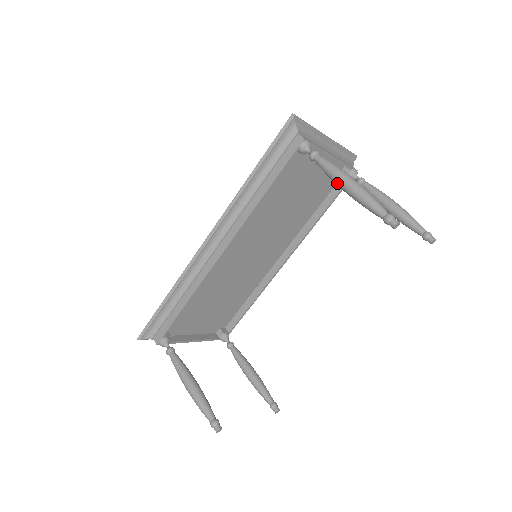
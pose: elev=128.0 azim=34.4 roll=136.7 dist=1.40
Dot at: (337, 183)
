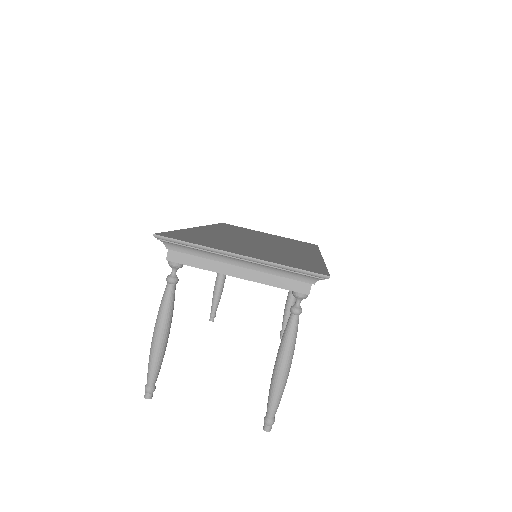
Dot at: occluded
